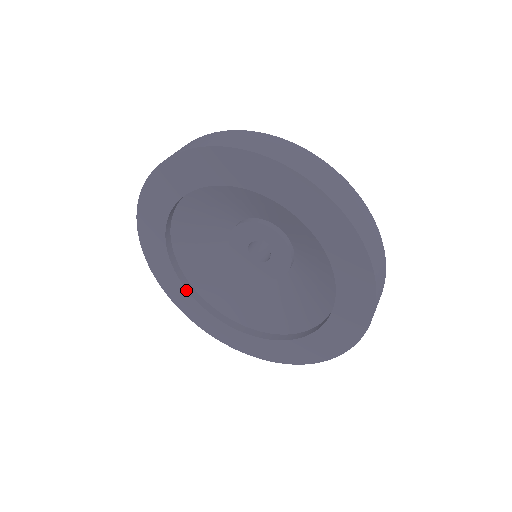
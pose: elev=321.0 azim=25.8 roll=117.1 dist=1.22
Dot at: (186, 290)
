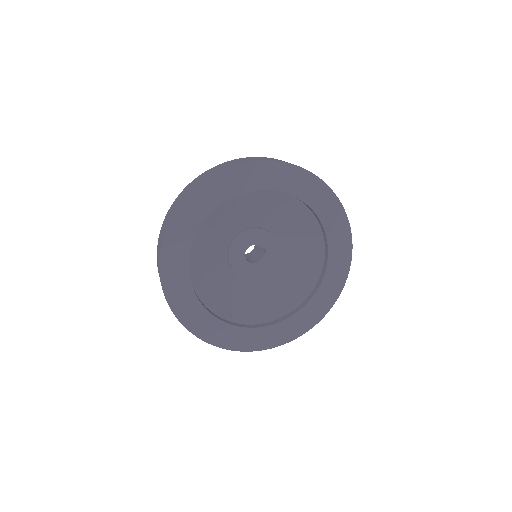
Dot at: (190, 248)
